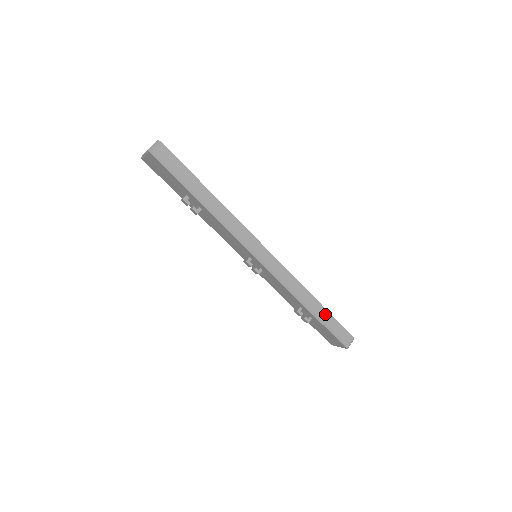
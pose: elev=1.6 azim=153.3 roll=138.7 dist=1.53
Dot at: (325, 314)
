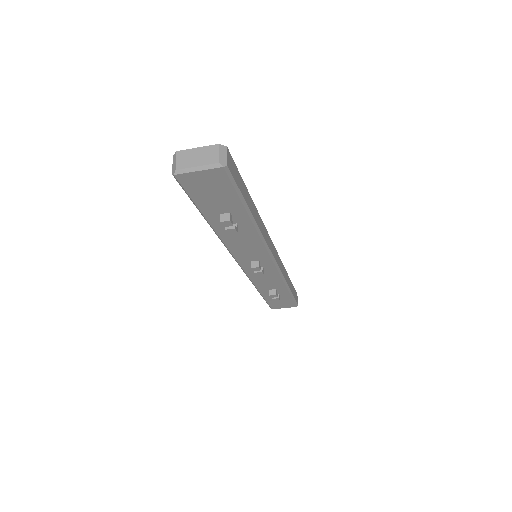
Dot at: (291, 285)
